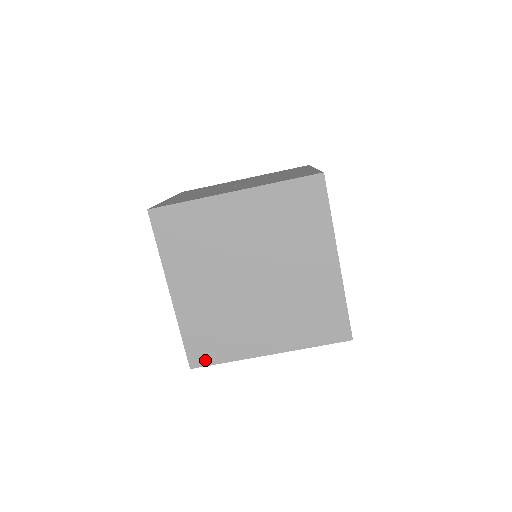
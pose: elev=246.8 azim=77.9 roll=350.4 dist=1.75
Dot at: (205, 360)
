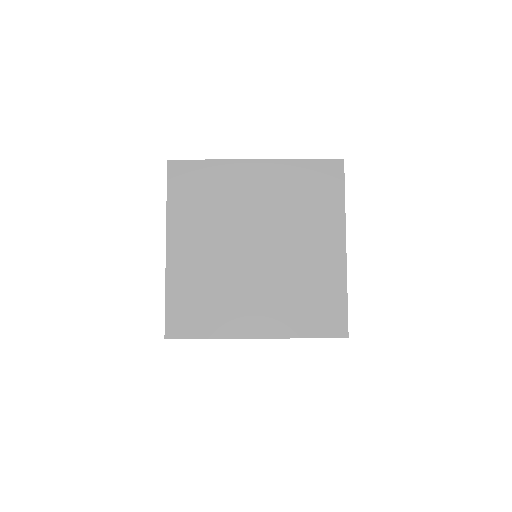
Dot at: (184, 331)
